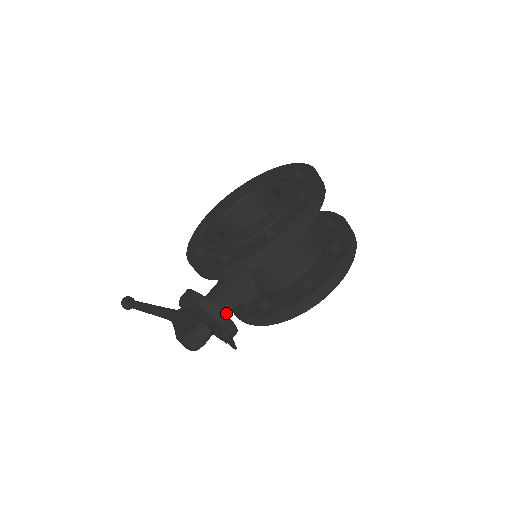
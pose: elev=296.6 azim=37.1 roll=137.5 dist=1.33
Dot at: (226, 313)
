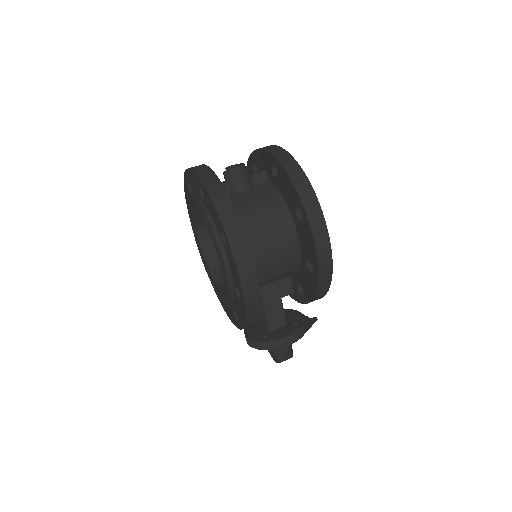
Dot at: (283, 321)
